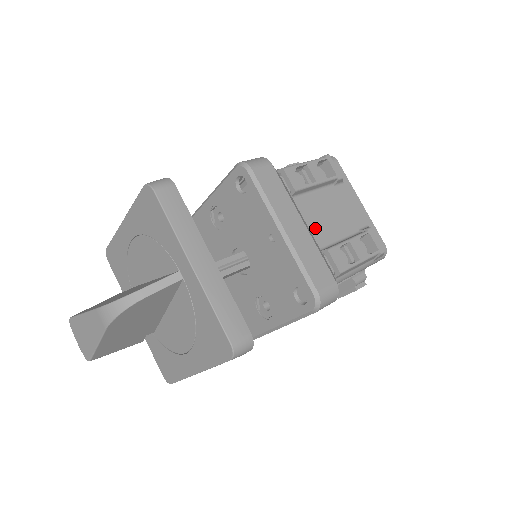
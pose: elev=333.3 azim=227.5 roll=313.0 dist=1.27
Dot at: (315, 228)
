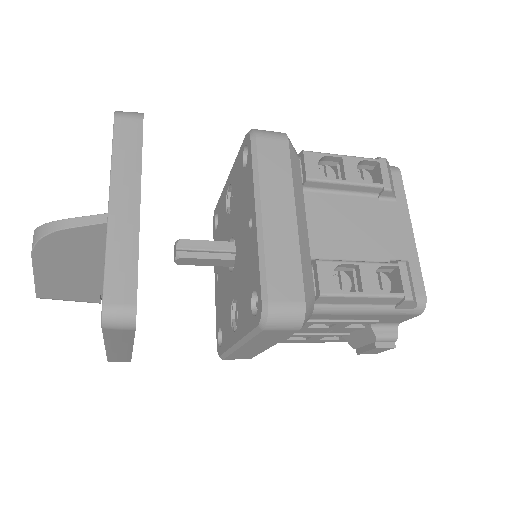
Dot at: (319, 233)
